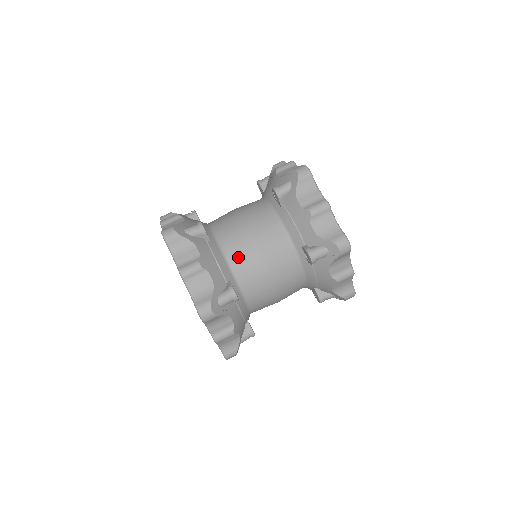
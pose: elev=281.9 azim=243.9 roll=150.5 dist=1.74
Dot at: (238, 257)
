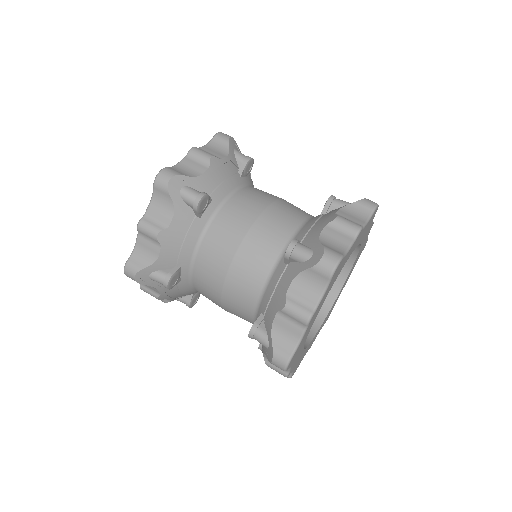
Dot at: (242, 200)
